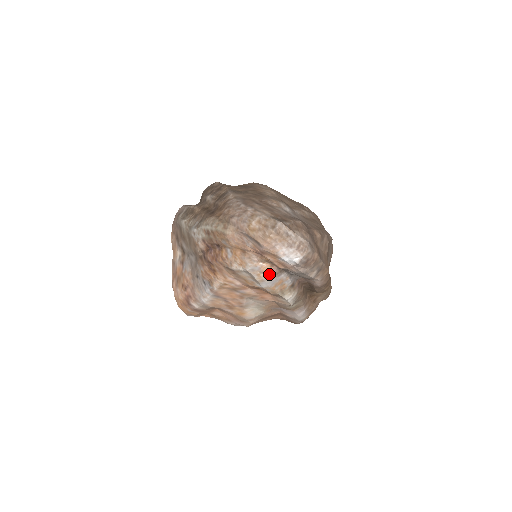
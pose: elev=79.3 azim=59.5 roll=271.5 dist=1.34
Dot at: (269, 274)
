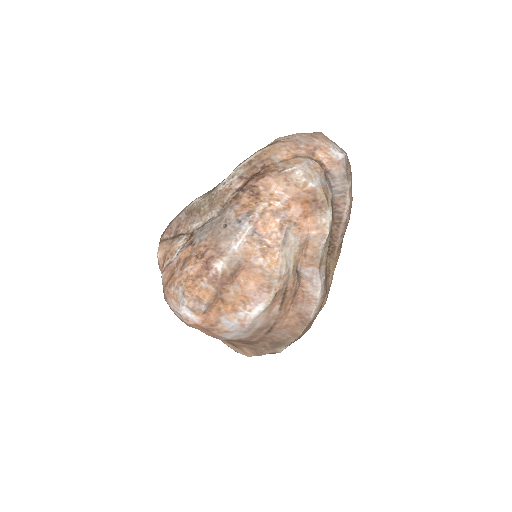
Dot at: (320, 171)
